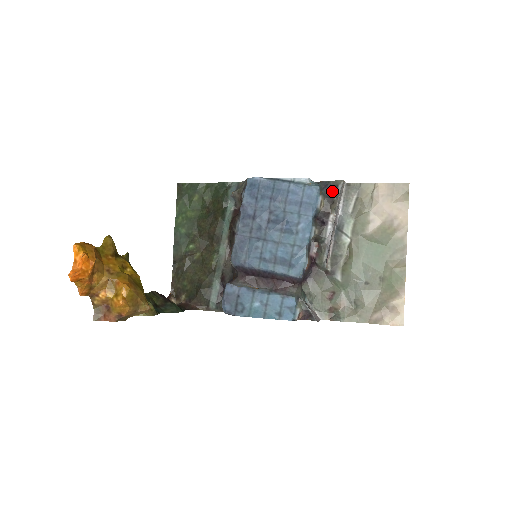
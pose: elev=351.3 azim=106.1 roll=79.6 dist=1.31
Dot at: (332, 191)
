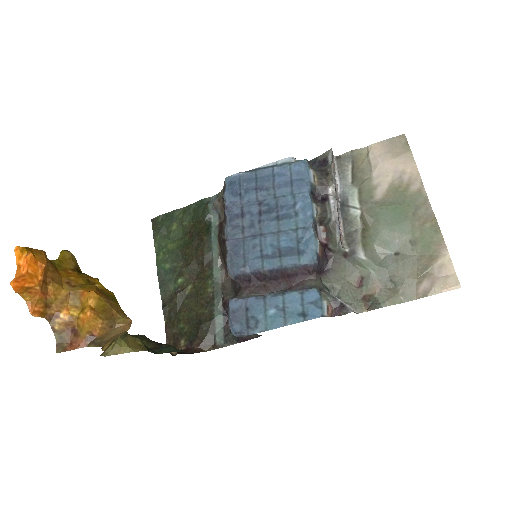
Dot at: (322, 165)
